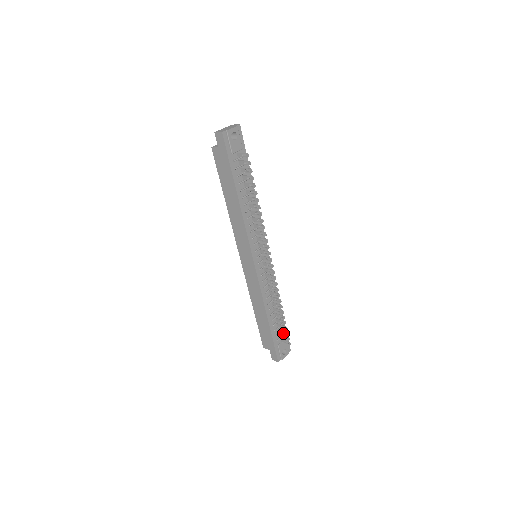
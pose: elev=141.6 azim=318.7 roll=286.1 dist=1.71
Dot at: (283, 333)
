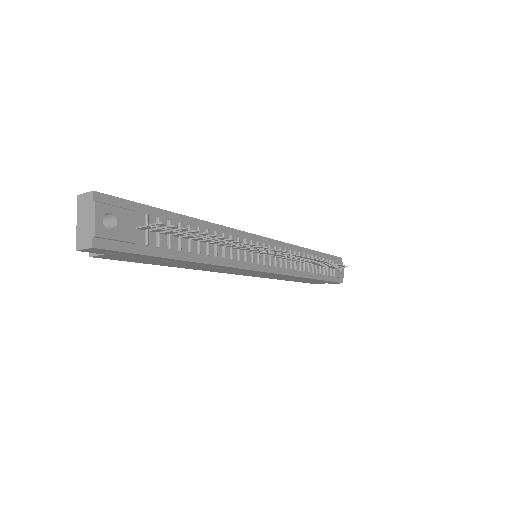
Dot at: (328, 261)
